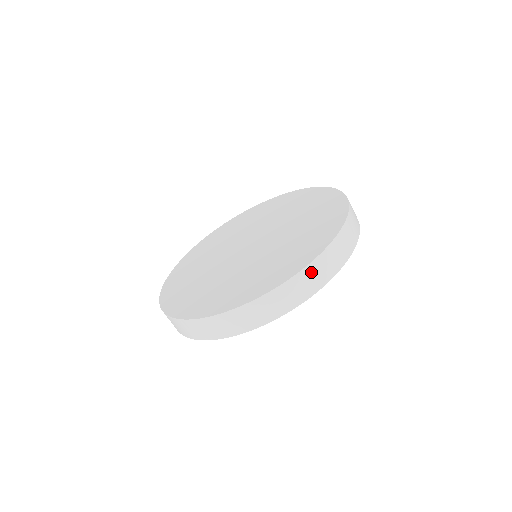
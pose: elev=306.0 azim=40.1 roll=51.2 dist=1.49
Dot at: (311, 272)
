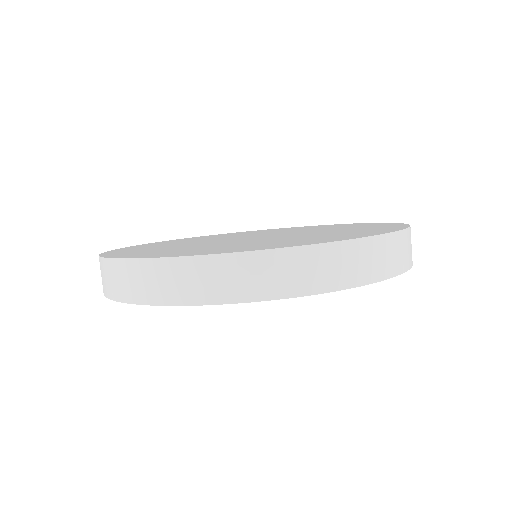
Dot at: (251, 265)
